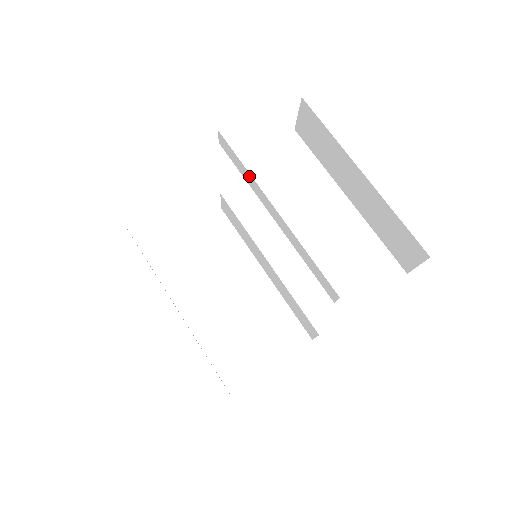
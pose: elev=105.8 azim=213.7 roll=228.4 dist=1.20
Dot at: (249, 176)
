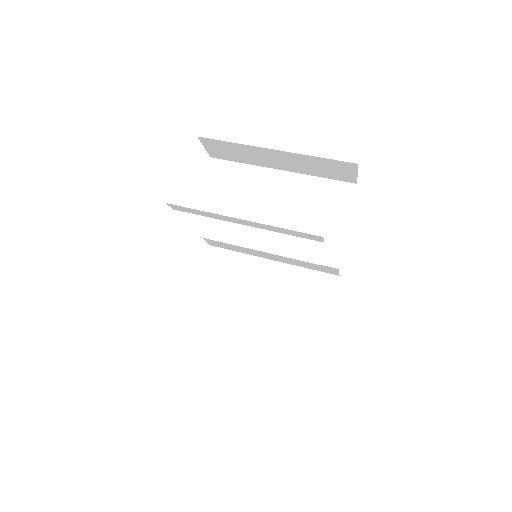
Dot at: (208, 214)
